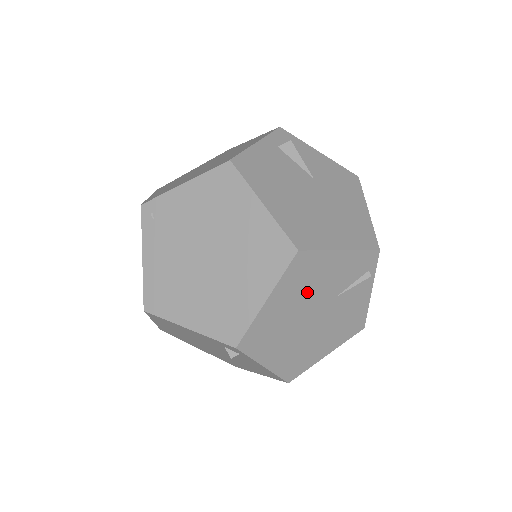
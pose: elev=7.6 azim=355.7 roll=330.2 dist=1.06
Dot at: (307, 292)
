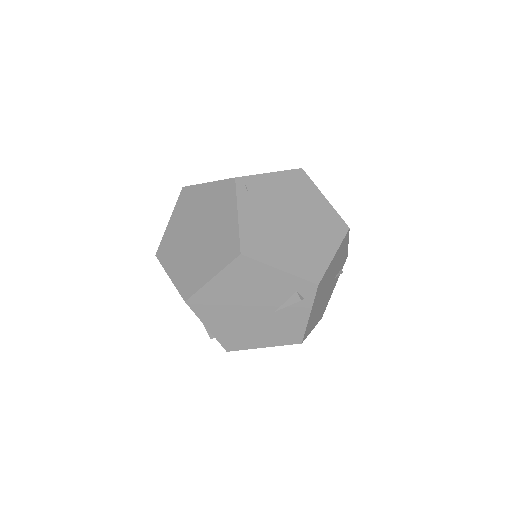
Dot at: (336, 264)
